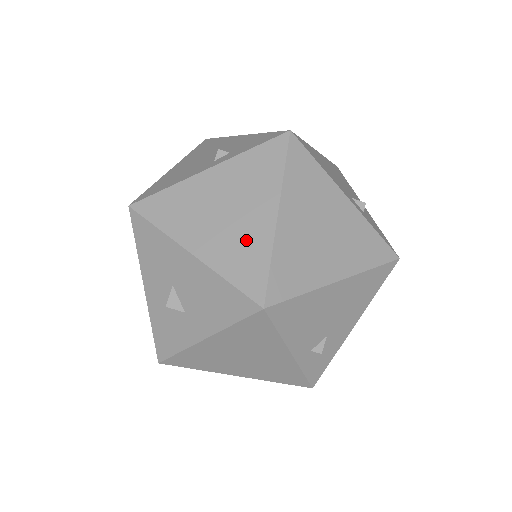
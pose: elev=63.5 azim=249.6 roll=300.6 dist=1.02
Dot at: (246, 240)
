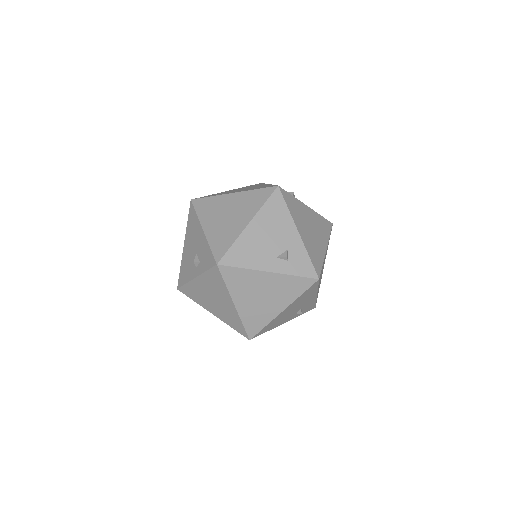
Dot at: (229, 313)
